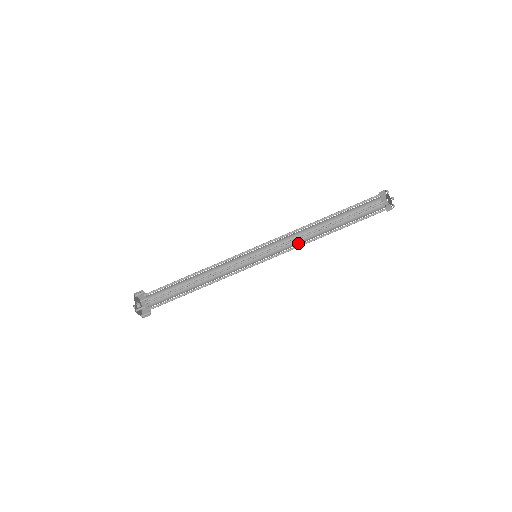
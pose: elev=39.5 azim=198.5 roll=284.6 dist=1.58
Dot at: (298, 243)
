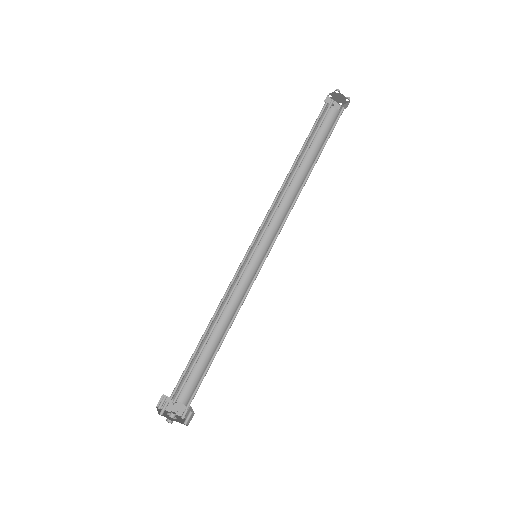
Dot at: (281, 207)
